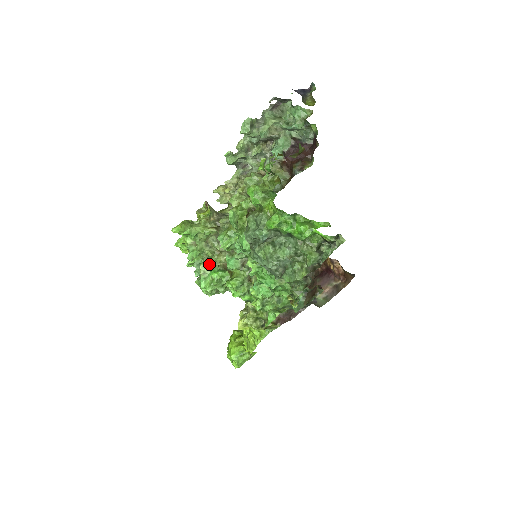
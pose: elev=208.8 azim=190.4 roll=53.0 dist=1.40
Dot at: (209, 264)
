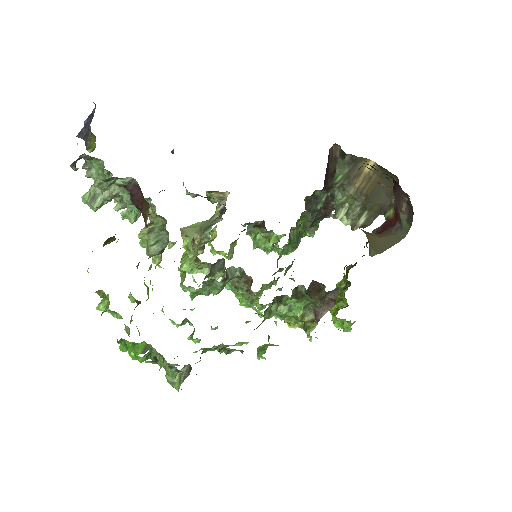
Dot at: occluded
